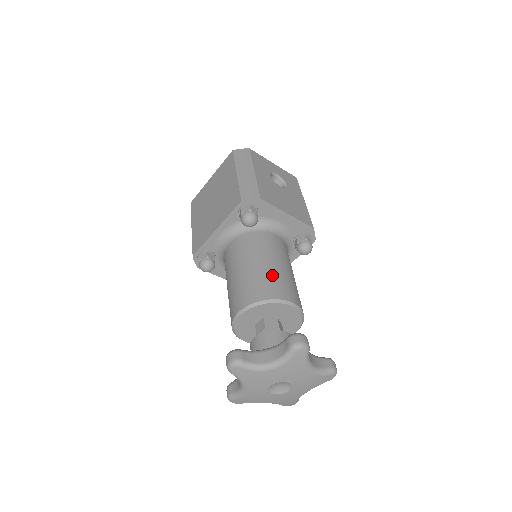
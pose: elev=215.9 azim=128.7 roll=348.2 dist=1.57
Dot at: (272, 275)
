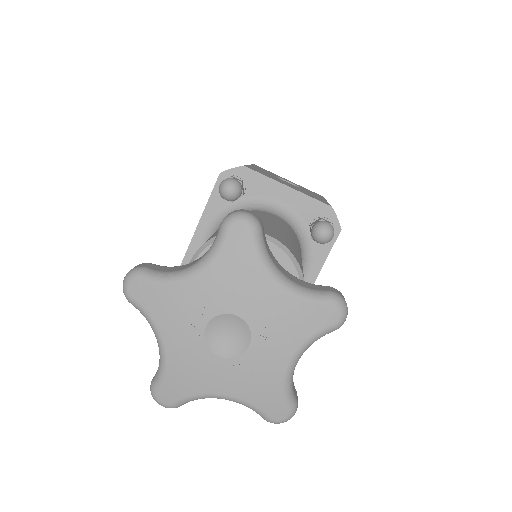
Dot at: occluded
